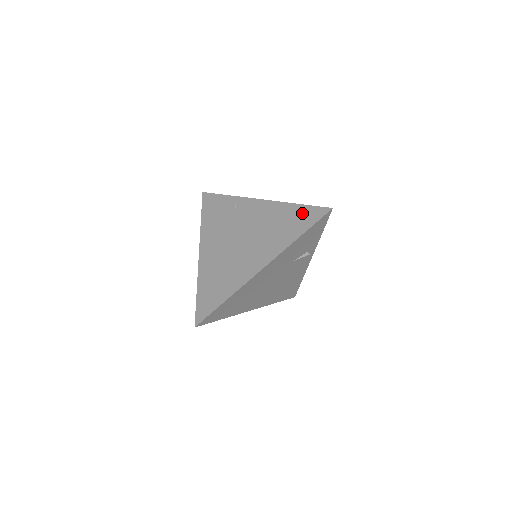
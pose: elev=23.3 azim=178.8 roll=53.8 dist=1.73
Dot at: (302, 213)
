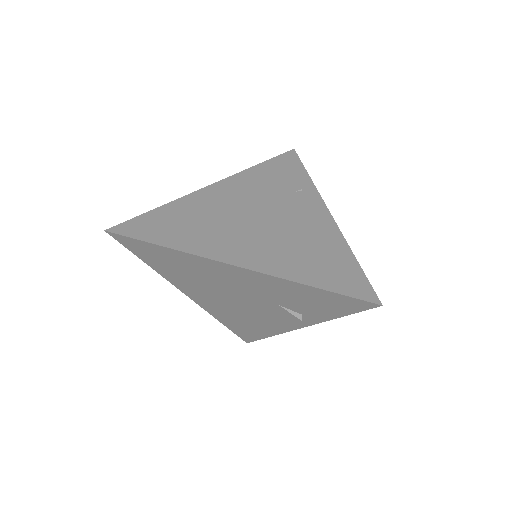
Dot at: (347, 270)
